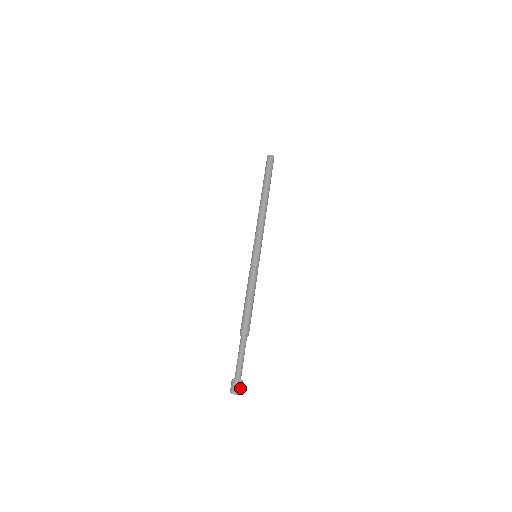
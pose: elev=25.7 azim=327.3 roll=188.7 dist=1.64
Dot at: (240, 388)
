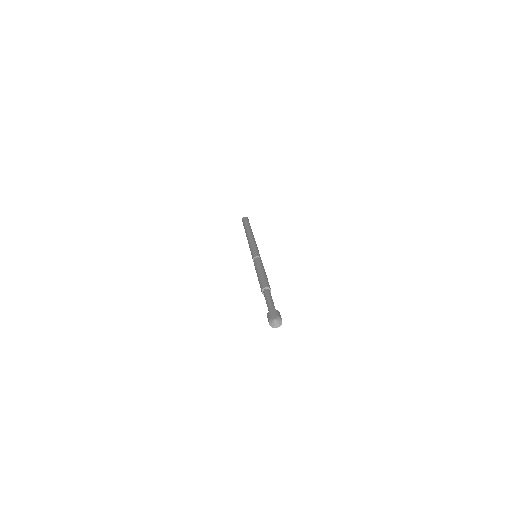
Dot at: (281, 318)
